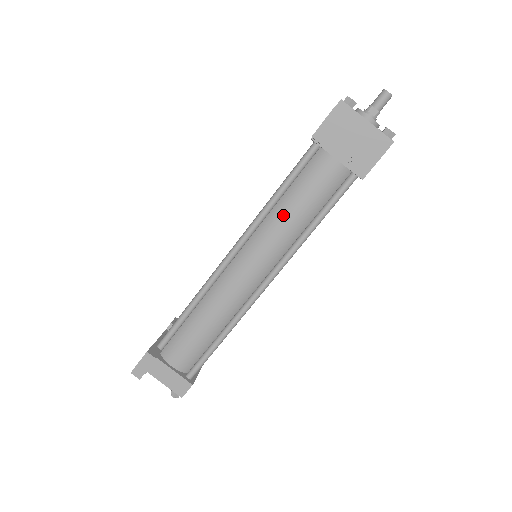
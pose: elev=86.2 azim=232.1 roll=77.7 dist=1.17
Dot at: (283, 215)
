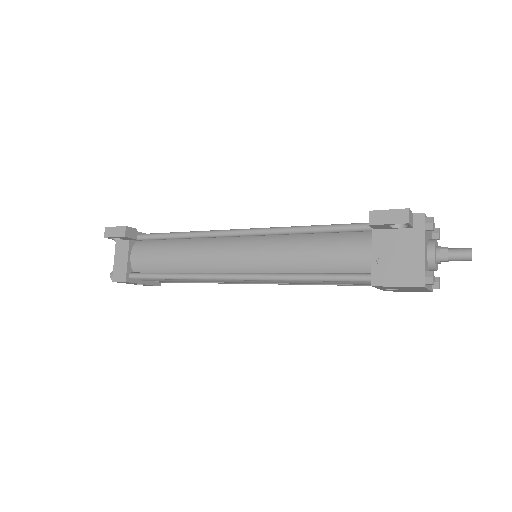
Dot at: (296, 246)
